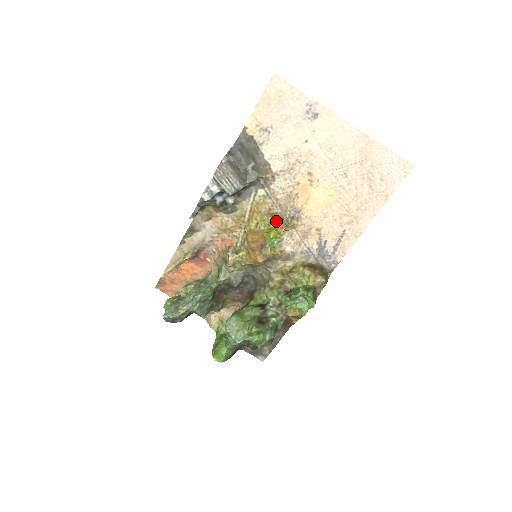
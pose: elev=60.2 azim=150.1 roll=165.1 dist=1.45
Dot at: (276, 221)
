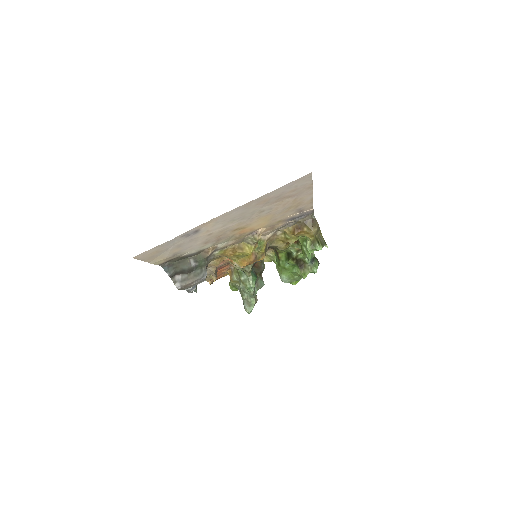
Dot at: (247, 250)
